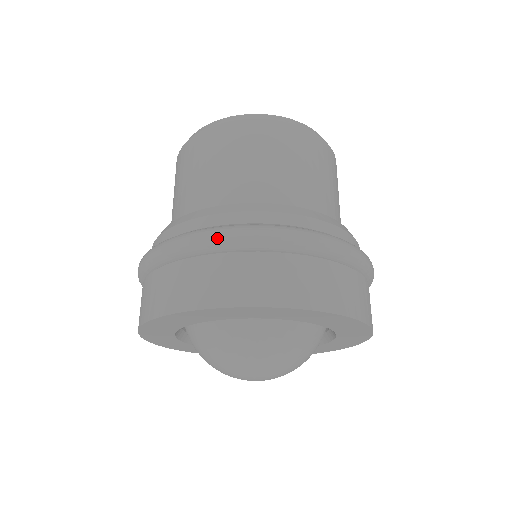
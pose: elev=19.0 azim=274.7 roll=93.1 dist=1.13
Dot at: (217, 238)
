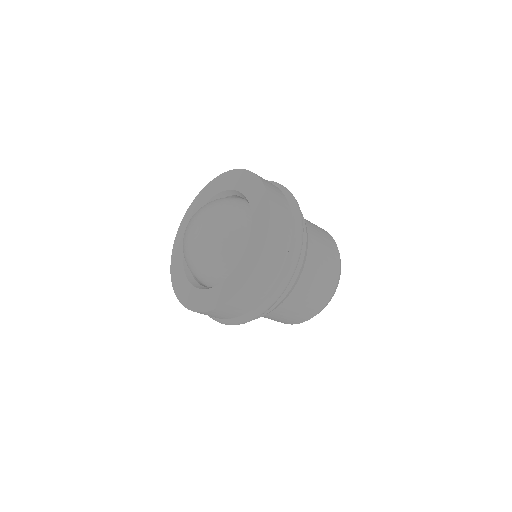
Dot at: occluded
